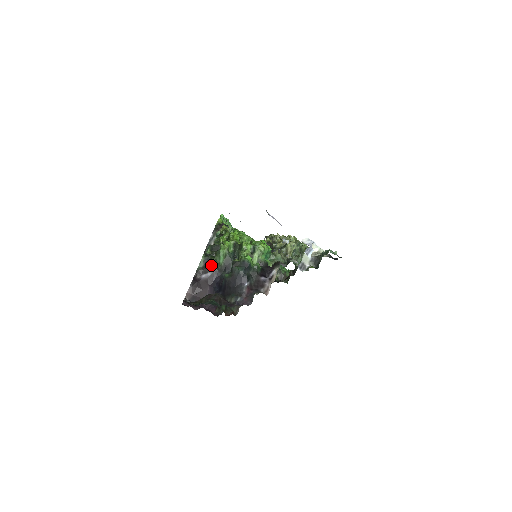
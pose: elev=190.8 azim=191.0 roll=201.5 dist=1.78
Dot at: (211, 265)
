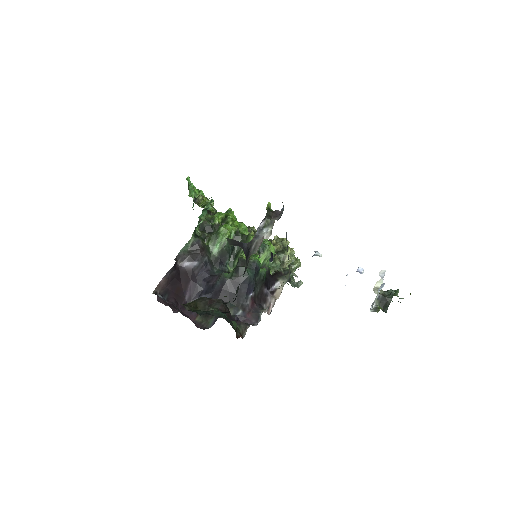
Dot at: (201, 252)
